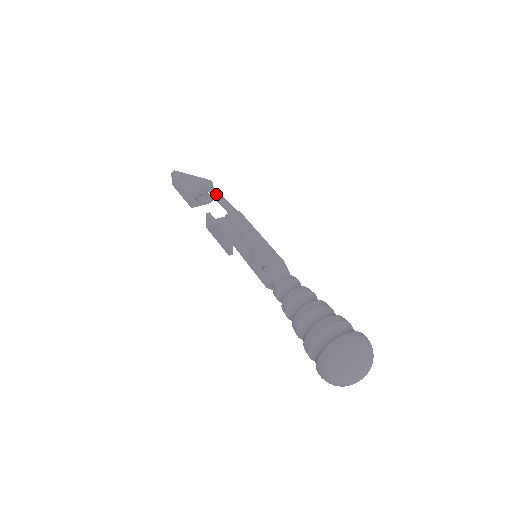
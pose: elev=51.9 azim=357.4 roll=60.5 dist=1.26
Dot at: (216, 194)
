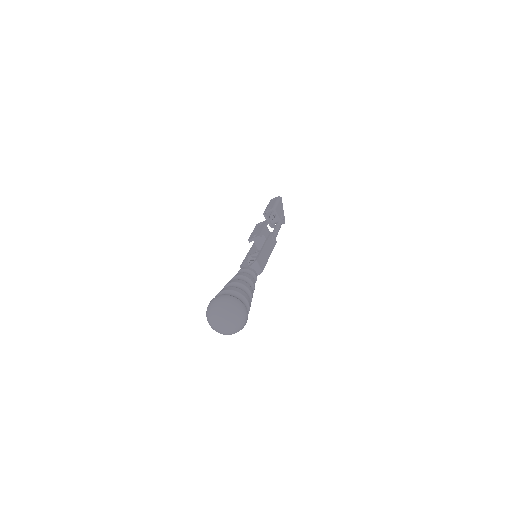
Dot at: (278, 227)
